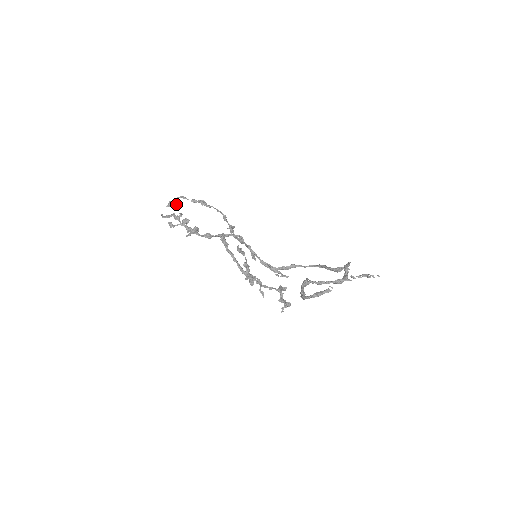
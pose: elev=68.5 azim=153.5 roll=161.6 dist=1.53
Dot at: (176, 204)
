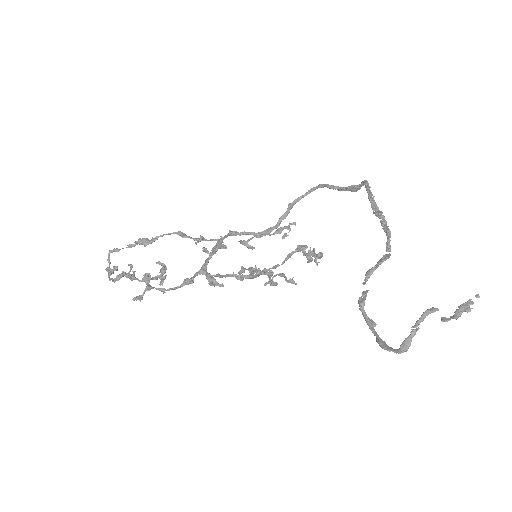
Dot at: (117, 268)
